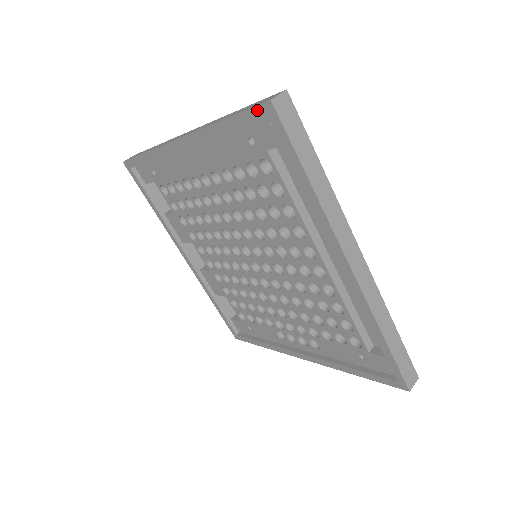
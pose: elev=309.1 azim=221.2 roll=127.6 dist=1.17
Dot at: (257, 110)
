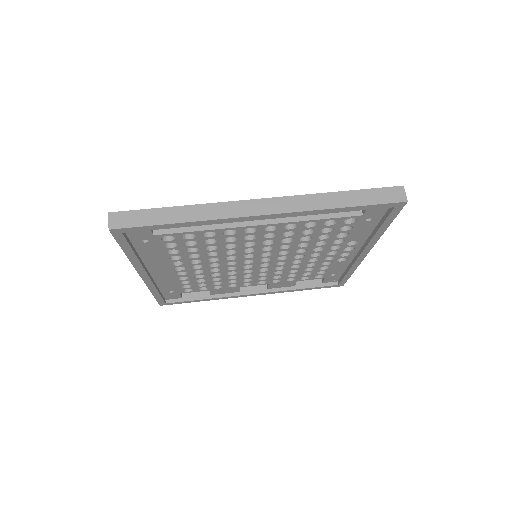
Dot at: (117, 237)
